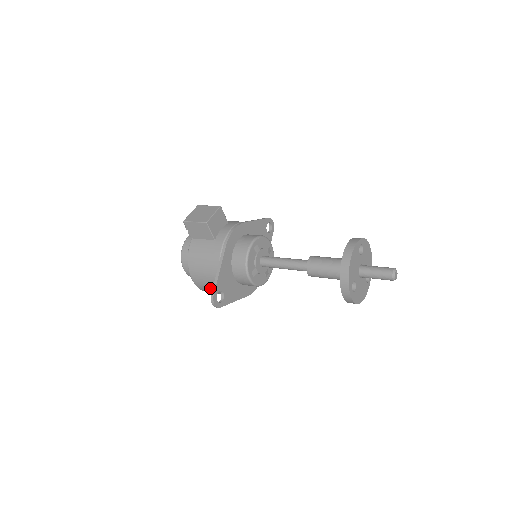
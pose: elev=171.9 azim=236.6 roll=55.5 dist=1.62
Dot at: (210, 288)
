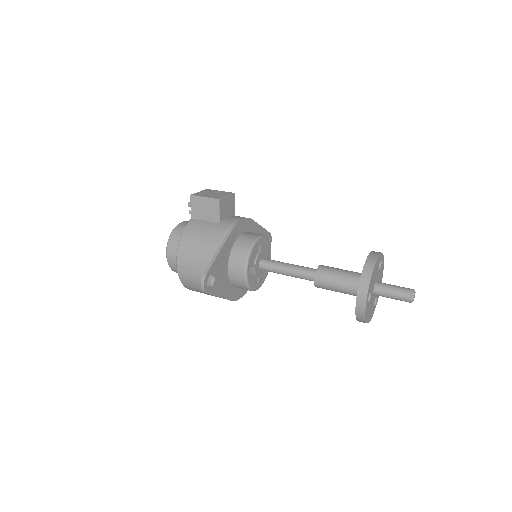
Dot at: (195, 277)
